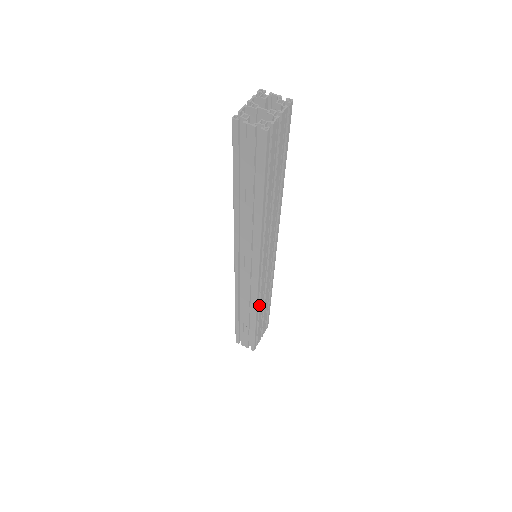
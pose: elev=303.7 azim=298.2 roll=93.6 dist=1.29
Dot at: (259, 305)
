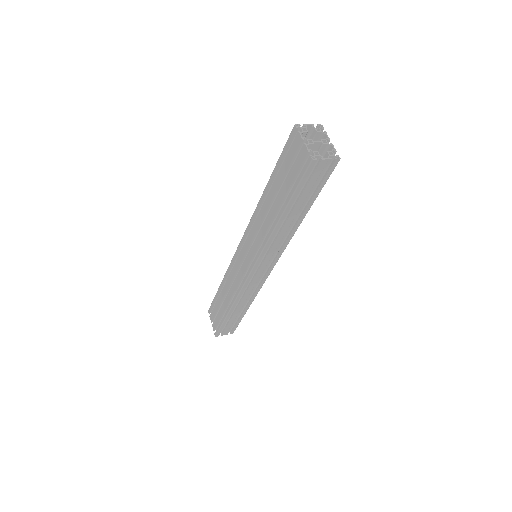
Dot at: occluded
